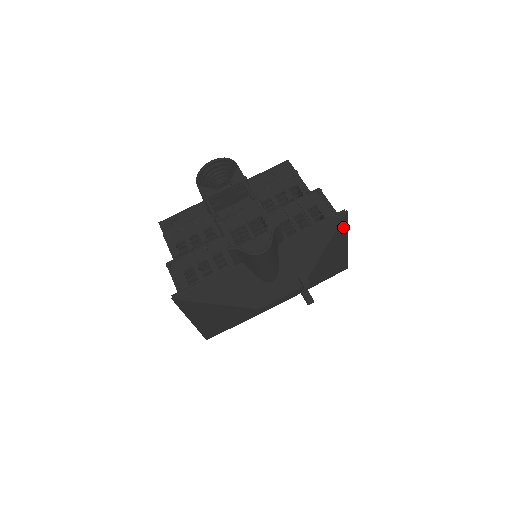
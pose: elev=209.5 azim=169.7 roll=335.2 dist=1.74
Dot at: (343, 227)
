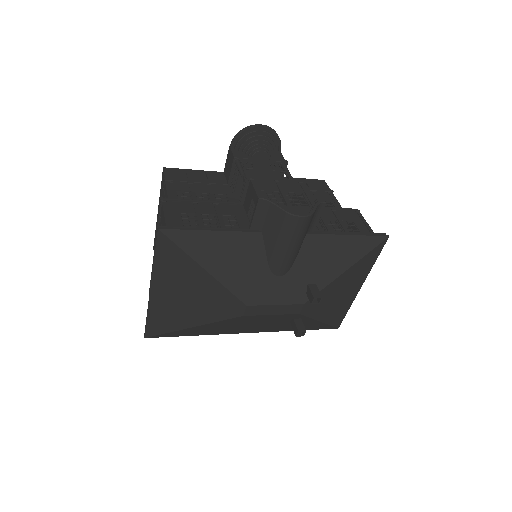
Dot at: (374, 255)
